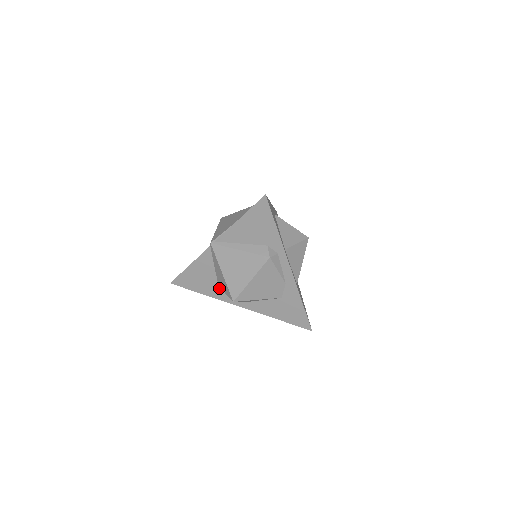
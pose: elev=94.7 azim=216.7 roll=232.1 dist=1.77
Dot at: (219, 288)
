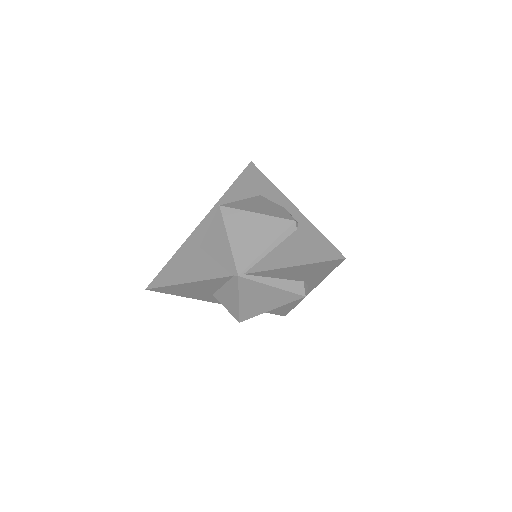
Dot at: (212, 296)
